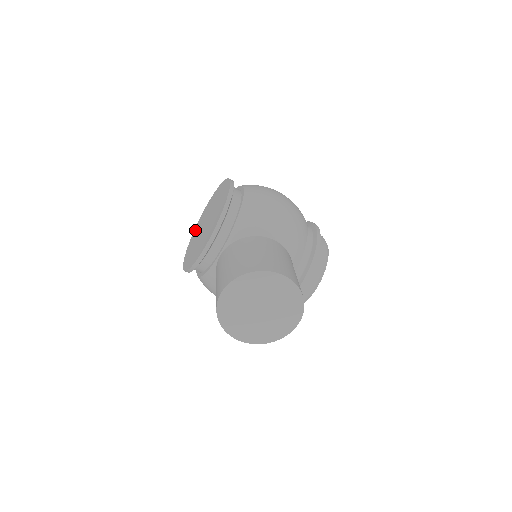
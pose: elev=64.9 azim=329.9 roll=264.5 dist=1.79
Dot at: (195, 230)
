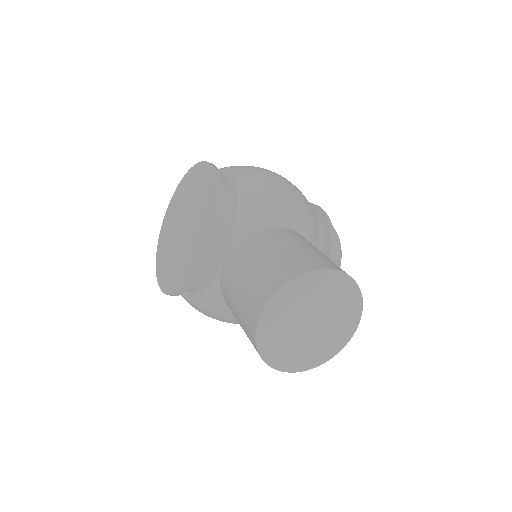
Dot at: (161, 239)
